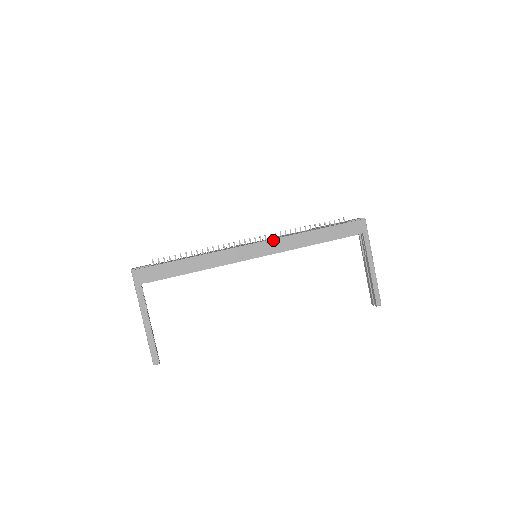
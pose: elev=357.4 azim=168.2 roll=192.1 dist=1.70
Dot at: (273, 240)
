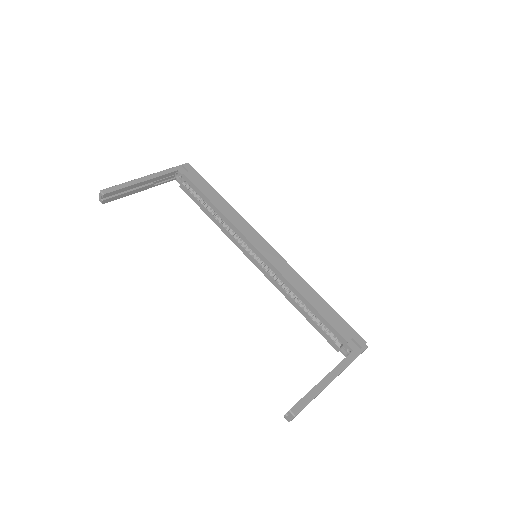
Dot at: (283, 259)
